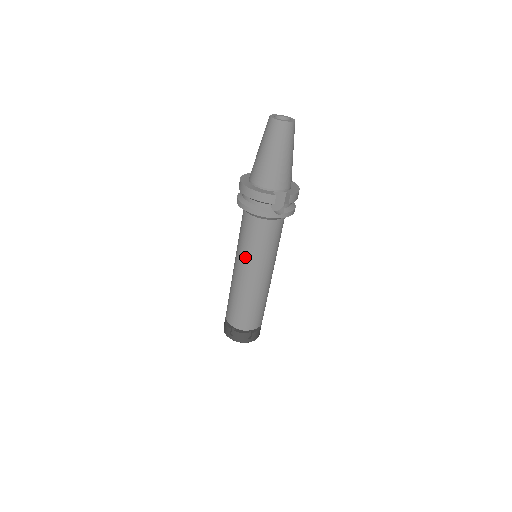
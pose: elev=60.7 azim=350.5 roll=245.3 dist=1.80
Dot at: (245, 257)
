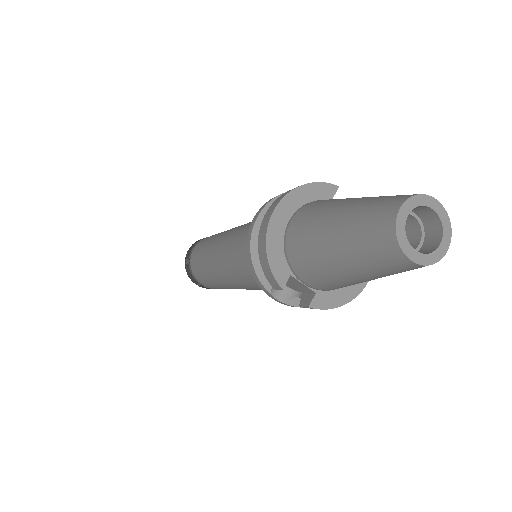
Dot at: (227, 253)
